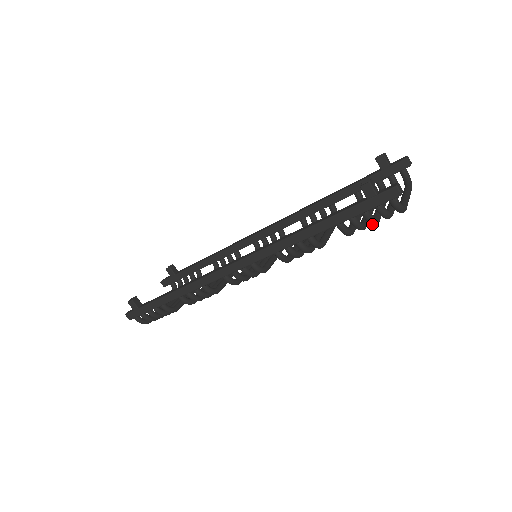
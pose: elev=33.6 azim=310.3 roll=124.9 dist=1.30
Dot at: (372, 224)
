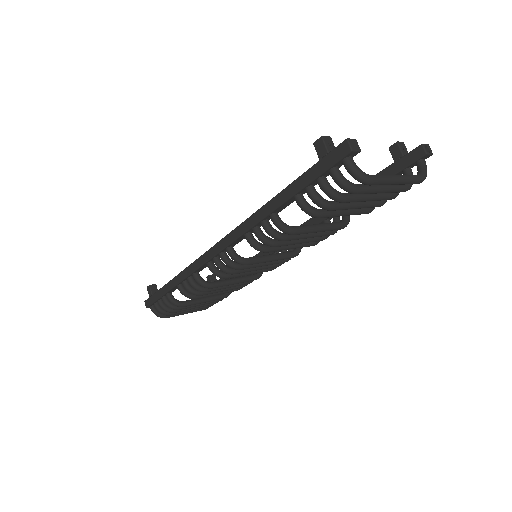
Dot at: (332, 198)
